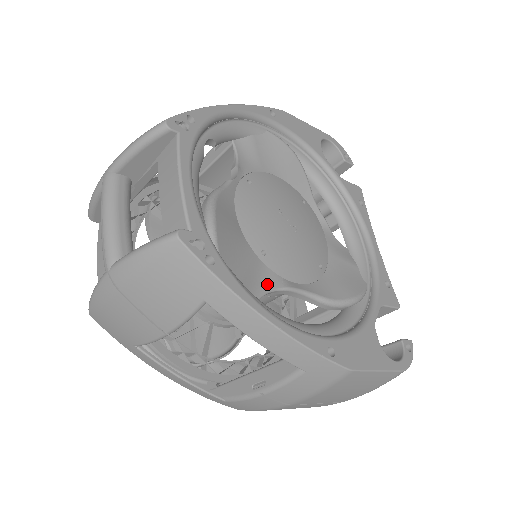
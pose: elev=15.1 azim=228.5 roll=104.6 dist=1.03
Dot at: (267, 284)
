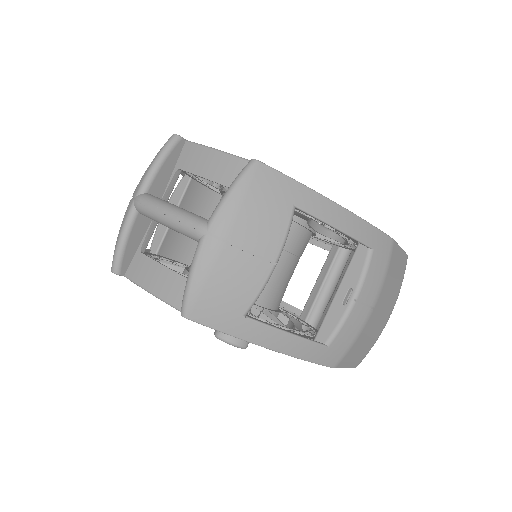
Dot at: occluded
